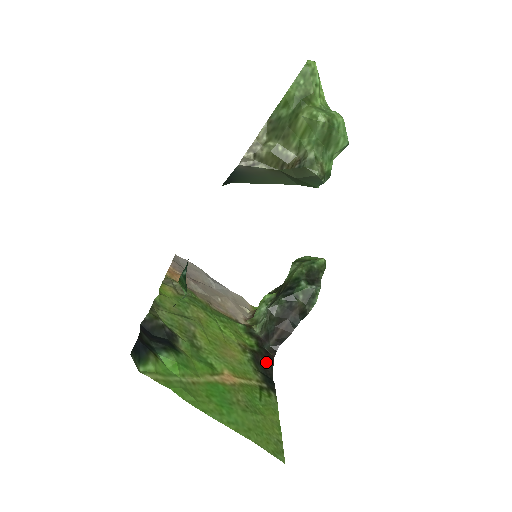
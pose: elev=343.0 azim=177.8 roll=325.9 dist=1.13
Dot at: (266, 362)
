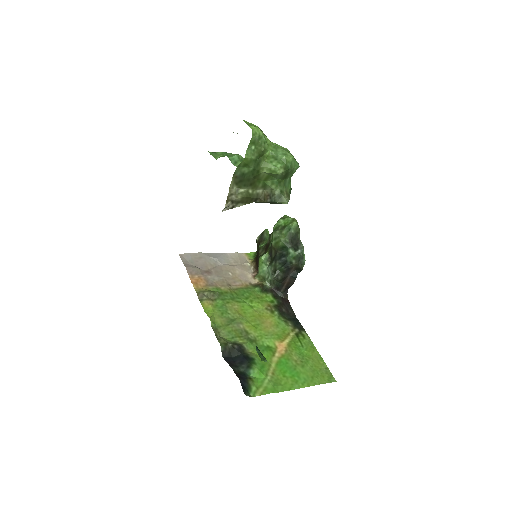
Dot at: (286, 308)
